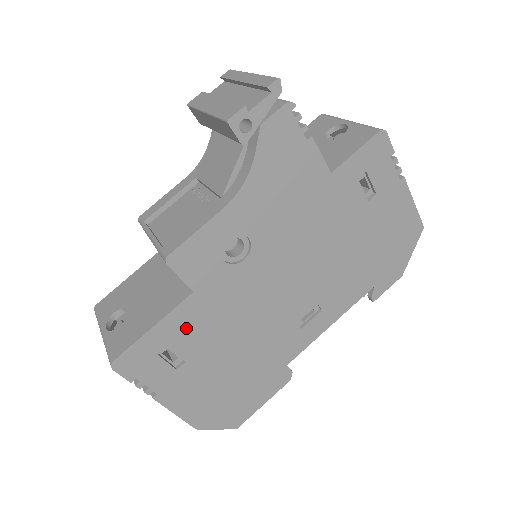
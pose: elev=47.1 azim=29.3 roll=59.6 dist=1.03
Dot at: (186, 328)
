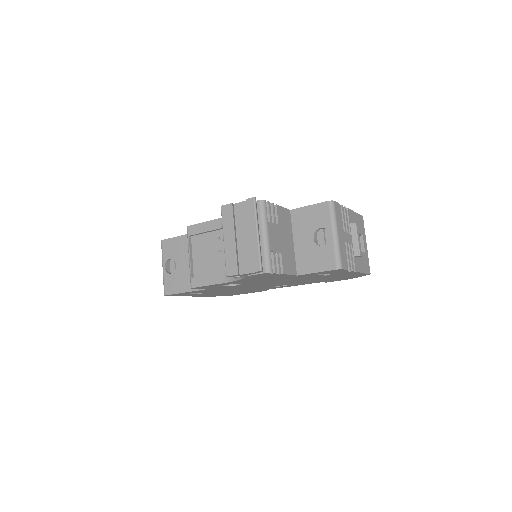
Dot at: (203, 291)
